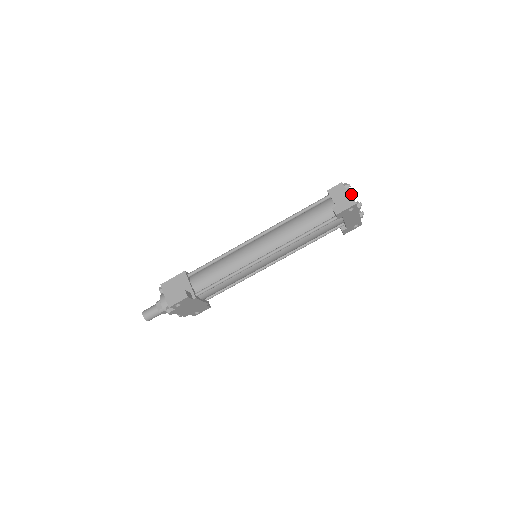
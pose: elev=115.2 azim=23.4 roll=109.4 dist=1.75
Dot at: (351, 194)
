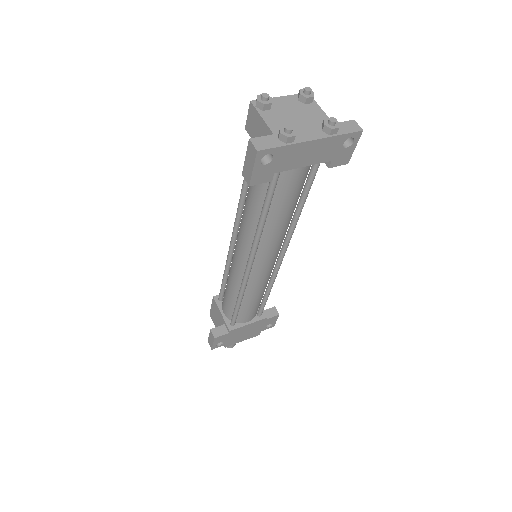
Dot at: (303, 91)
